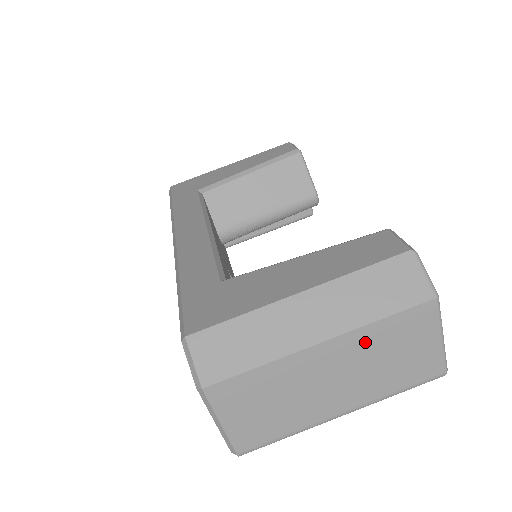
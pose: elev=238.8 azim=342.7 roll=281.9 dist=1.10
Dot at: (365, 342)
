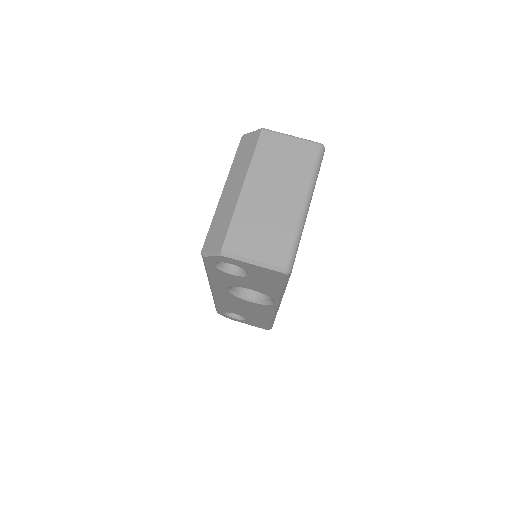
Dot at: (261, 168)
